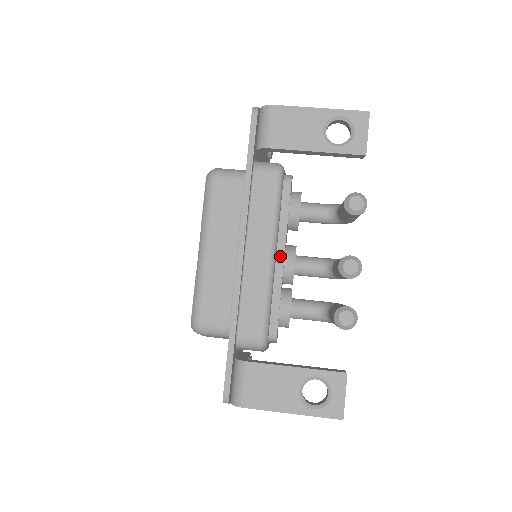
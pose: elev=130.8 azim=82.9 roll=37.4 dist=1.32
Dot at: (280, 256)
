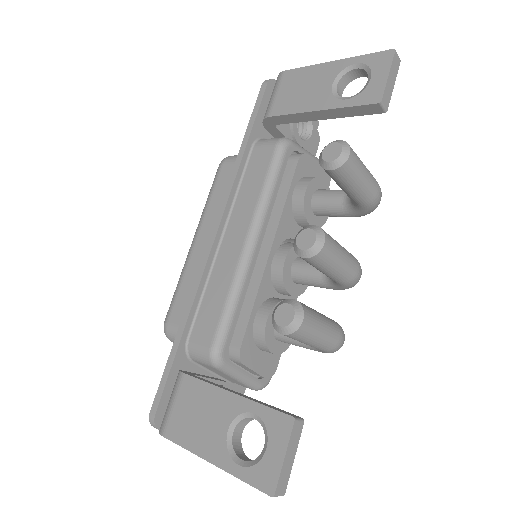
Dot at: (266, 248)
